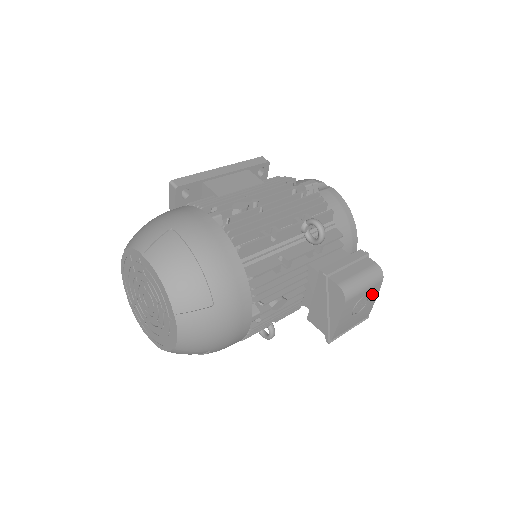
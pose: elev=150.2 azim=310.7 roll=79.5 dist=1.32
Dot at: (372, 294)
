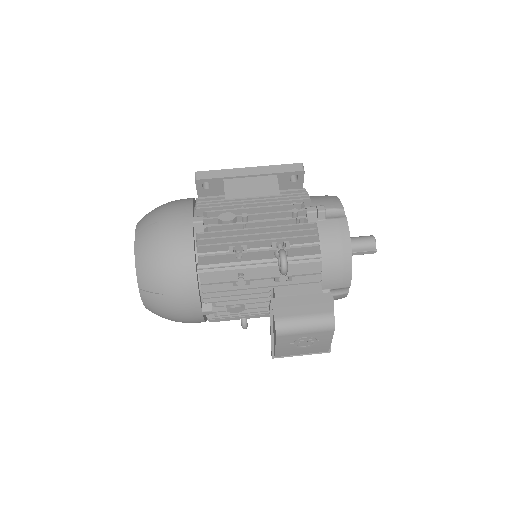
Dot at: (321, 337)
